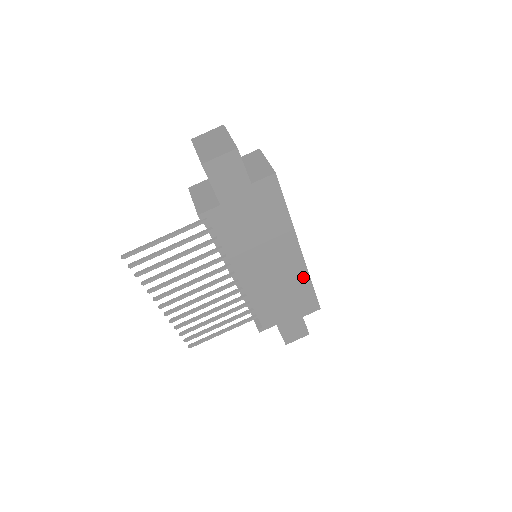
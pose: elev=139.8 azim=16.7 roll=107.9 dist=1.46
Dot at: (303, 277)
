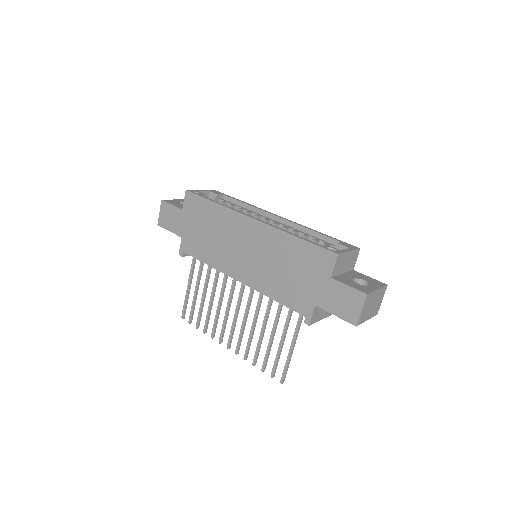
Dot at: (280, 238)
